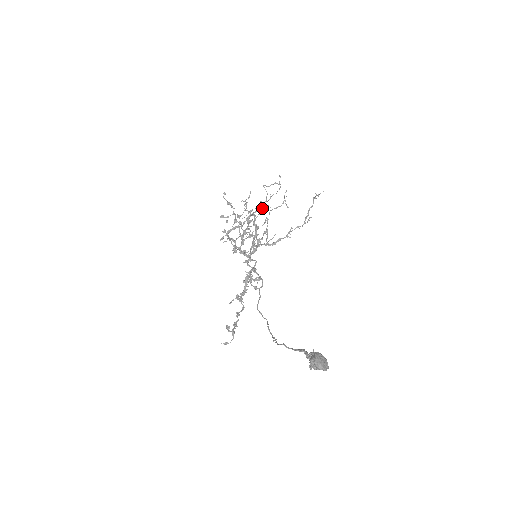
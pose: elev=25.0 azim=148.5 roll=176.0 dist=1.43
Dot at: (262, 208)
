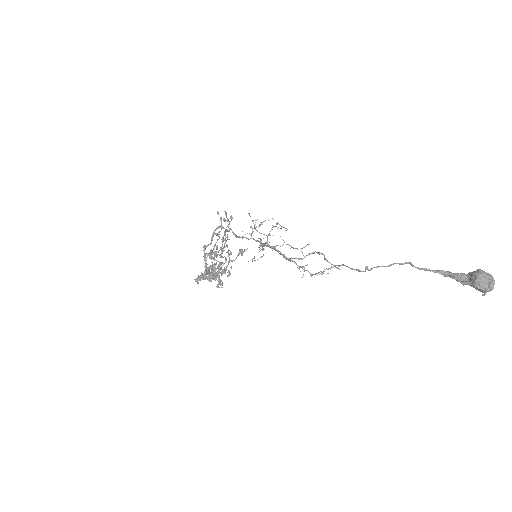
Dot at: occluded
